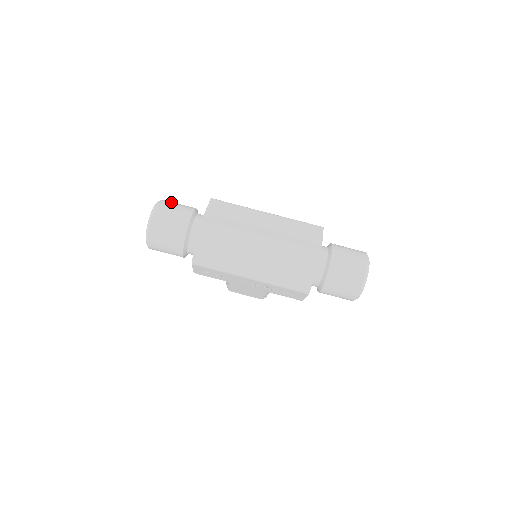
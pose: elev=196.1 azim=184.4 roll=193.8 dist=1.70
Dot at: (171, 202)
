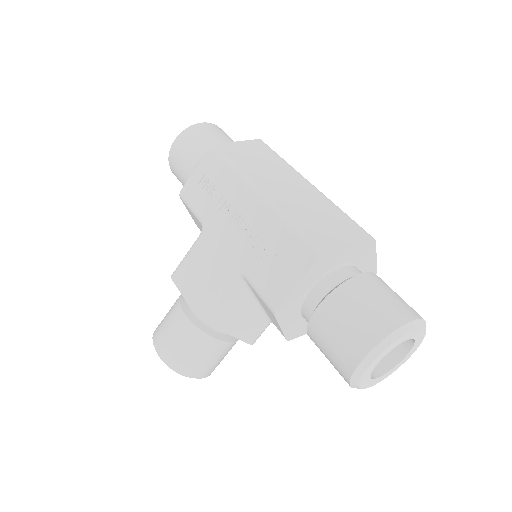
Dot at: occluded
